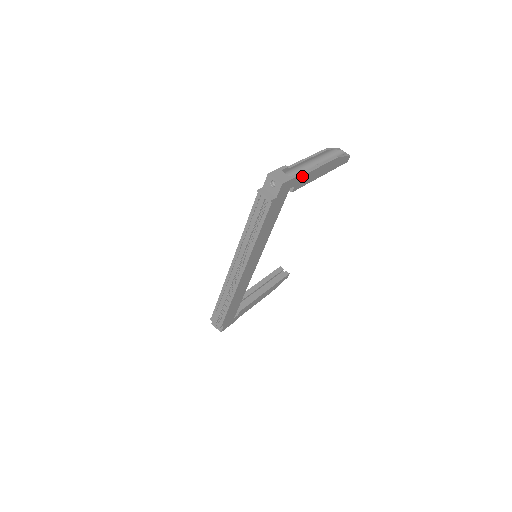
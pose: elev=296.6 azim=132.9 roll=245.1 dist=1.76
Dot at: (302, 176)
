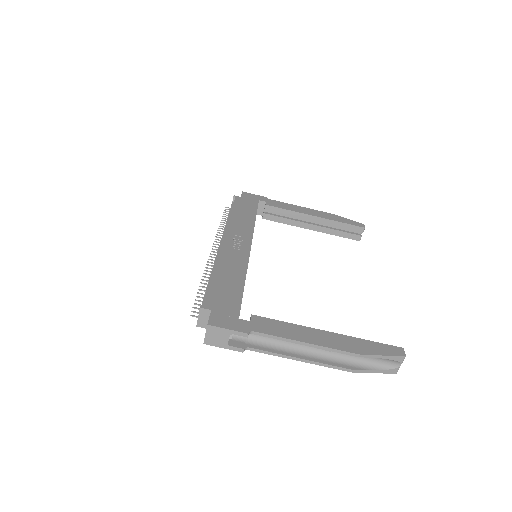
Dot at: (256, 350)
